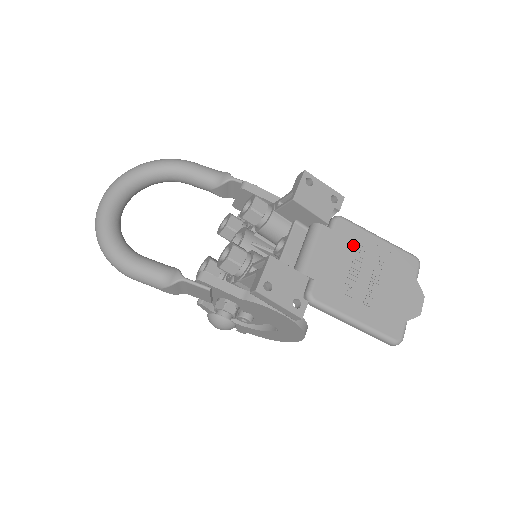
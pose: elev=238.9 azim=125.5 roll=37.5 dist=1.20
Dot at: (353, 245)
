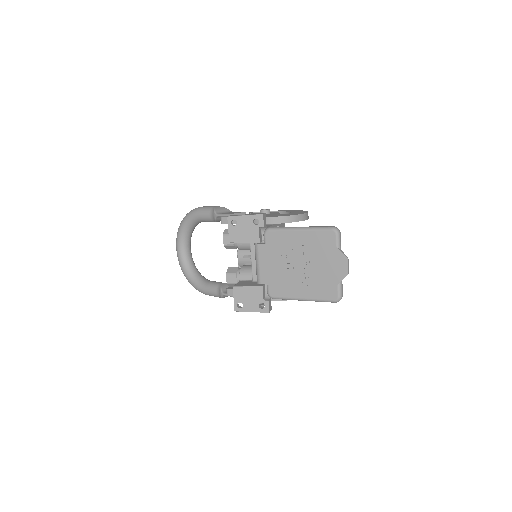
Dot at: (282, 247)
